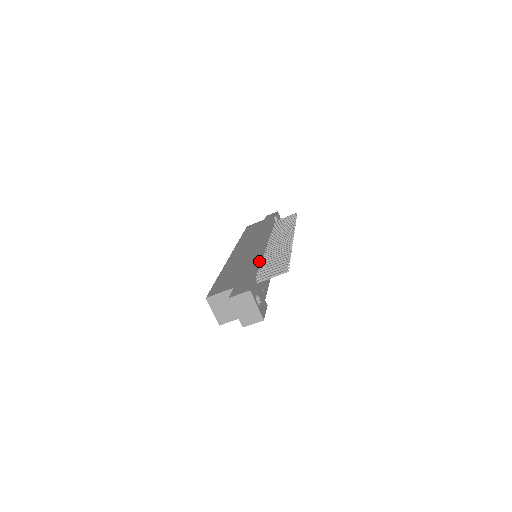
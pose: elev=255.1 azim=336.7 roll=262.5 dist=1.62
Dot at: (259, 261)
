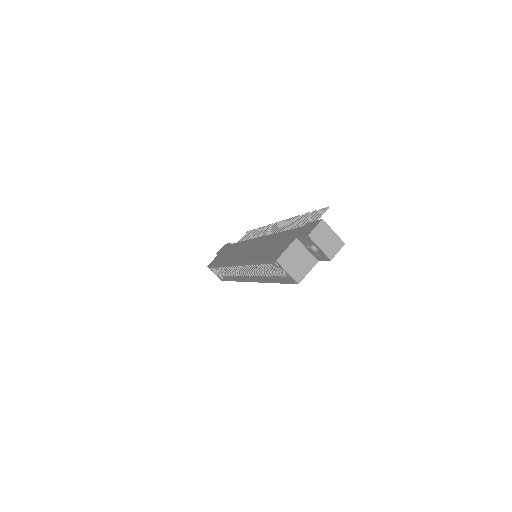
Dot at: occluded
